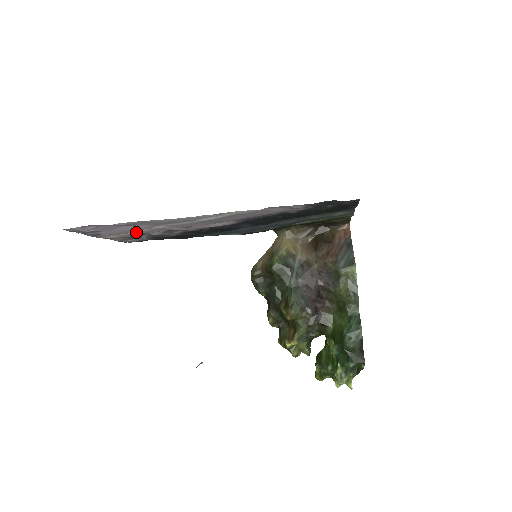
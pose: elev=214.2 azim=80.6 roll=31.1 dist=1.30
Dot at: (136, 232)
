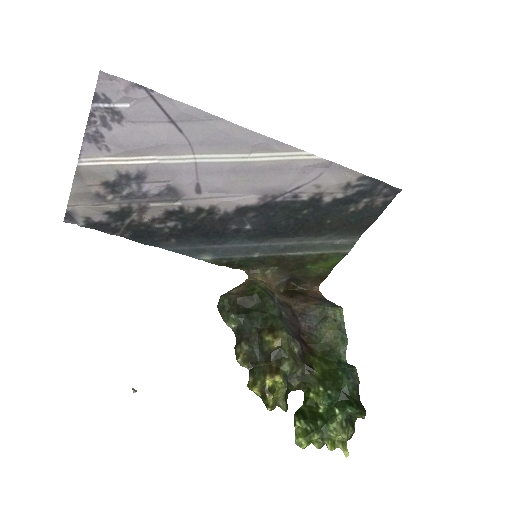
Dot at: (142, 163)
